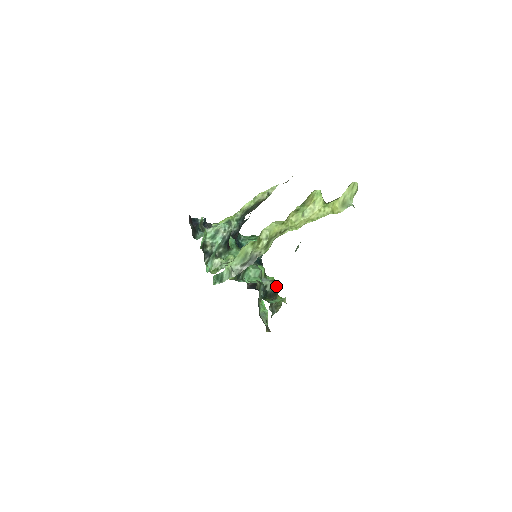
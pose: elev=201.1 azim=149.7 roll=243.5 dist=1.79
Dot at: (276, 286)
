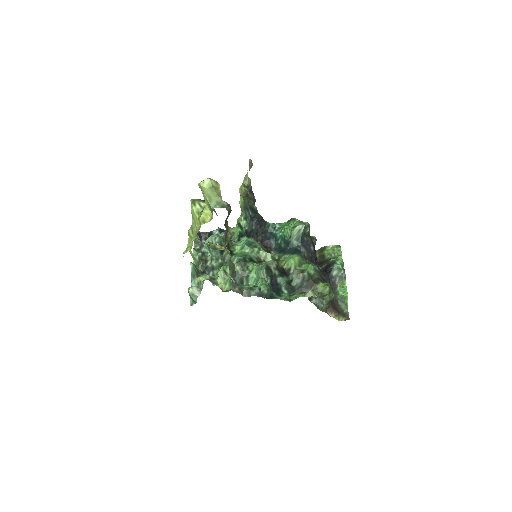
Dot at: (308, 276)
